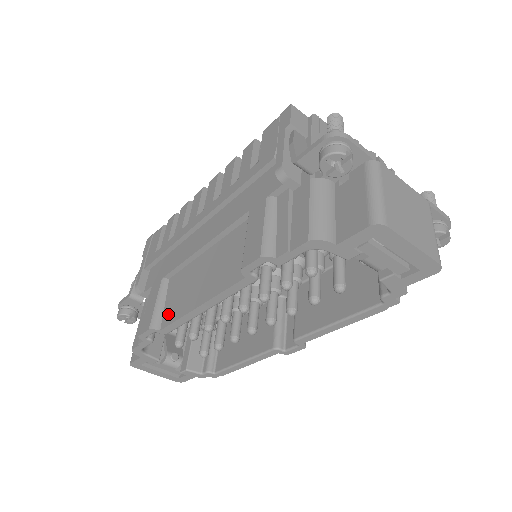
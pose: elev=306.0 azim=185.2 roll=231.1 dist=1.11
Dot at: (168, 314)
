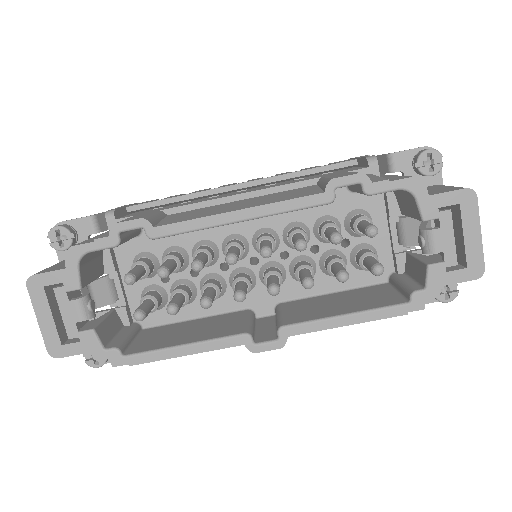
Dot at: (171, 221)
